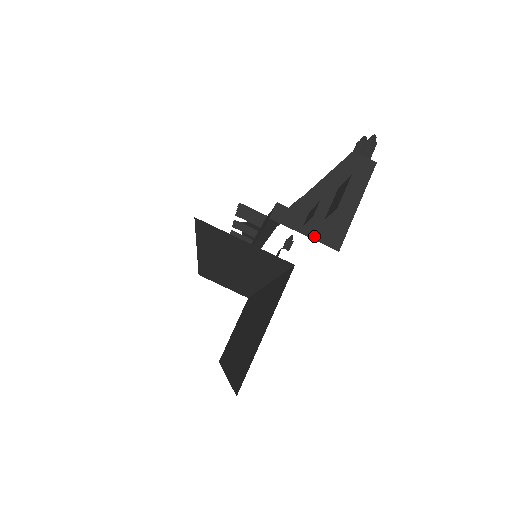
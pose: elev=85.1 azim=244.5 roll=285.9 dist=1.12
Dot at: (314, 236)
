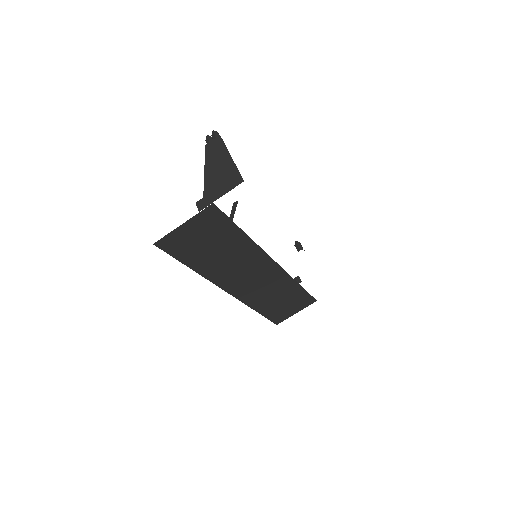
Dot at: (226, 191)
